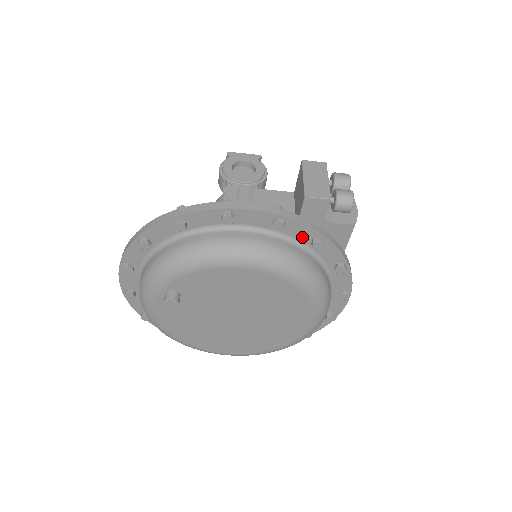
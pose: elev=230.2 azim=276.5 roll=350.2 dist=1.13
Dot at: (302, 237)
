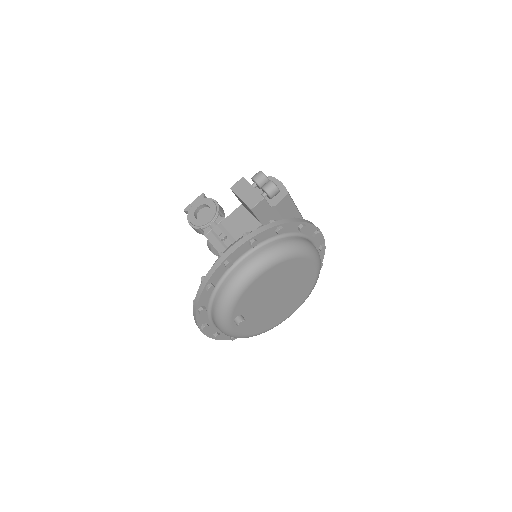
Dot at: (270, 235)
